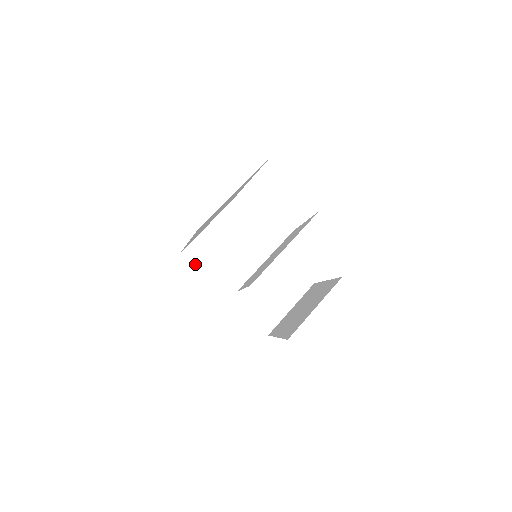
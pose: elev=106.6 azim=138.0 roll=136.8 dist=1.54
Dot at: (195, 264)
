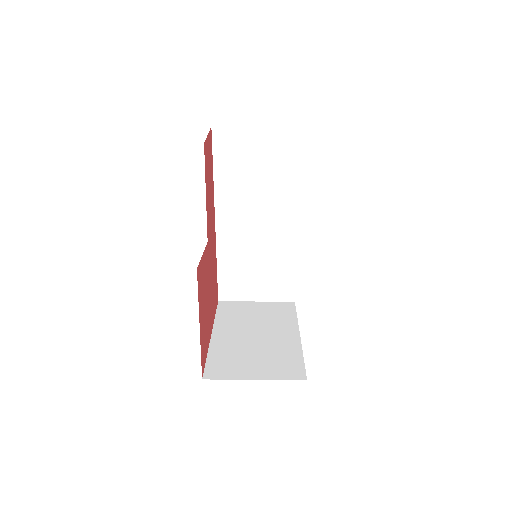
Dot at: (218, 310)
